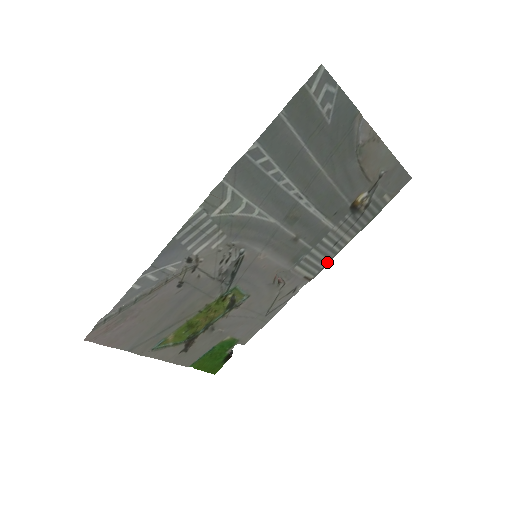
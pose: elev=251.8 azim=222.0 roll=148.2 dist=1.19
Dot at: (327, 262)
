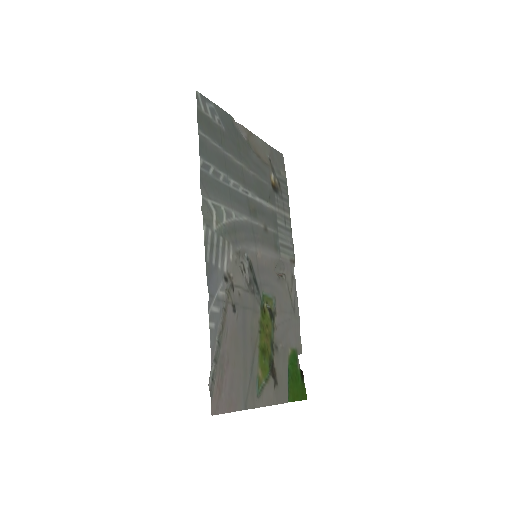
Dot at: (291, 241)
